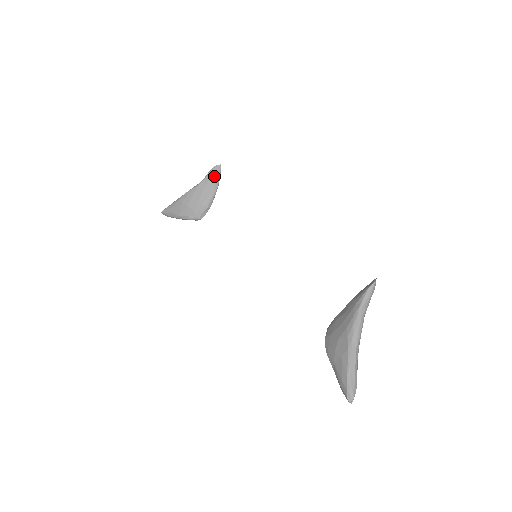
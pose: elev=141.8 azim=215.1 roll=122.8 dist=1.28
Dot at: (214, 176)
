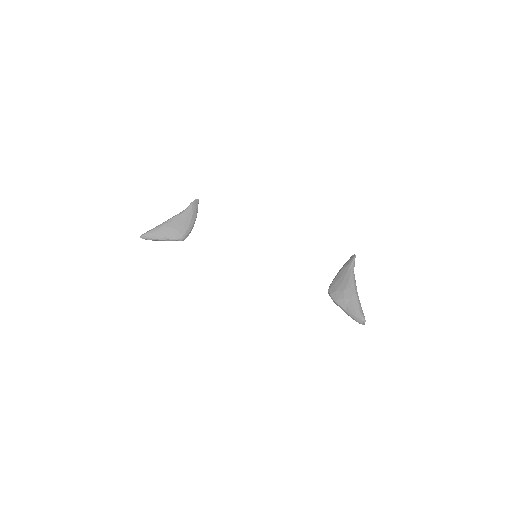
Dot at: (195, 207)
